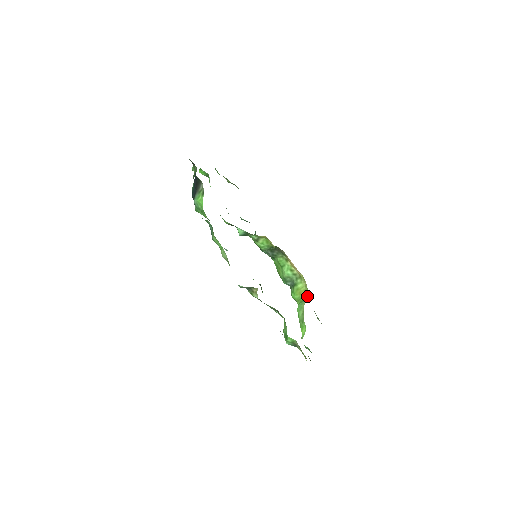
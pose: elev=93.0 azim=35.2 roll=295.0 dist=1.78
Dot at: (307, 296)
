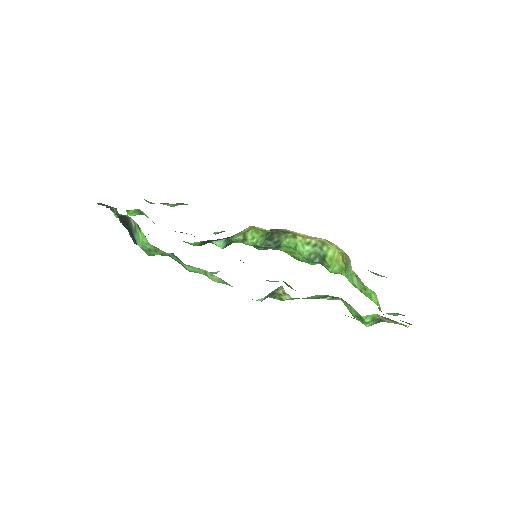
Dot at: (347, 256)
